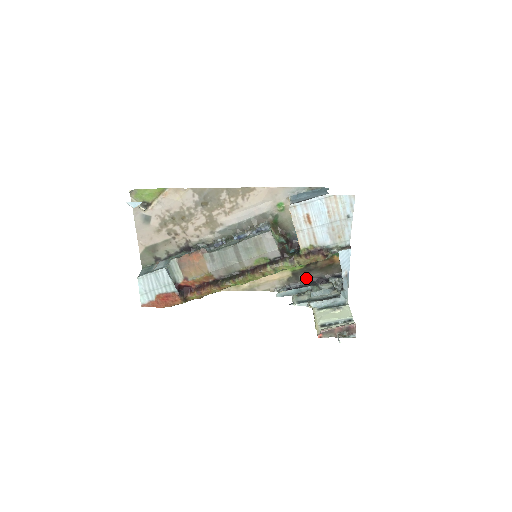
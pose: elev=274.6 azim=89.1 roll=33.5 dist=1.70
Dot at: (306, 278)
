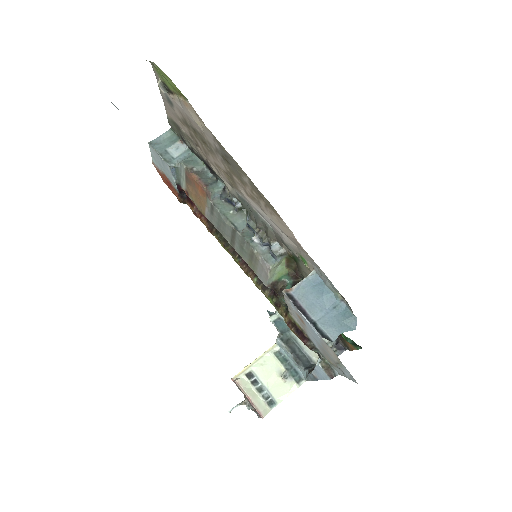
Dot at: occluded
